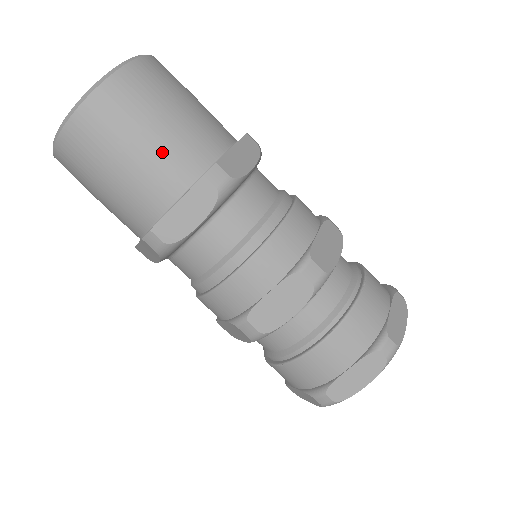
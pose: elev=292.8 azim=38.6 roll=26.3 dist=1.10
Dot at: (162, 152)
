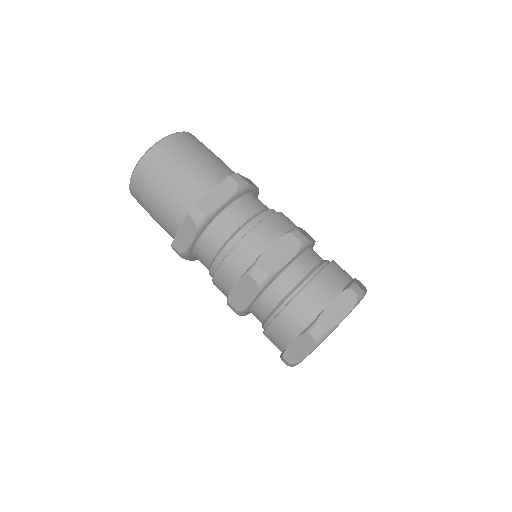
Dot at: (170, 199)
